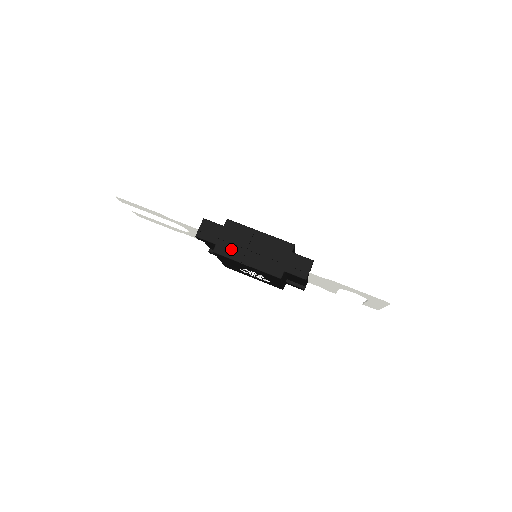
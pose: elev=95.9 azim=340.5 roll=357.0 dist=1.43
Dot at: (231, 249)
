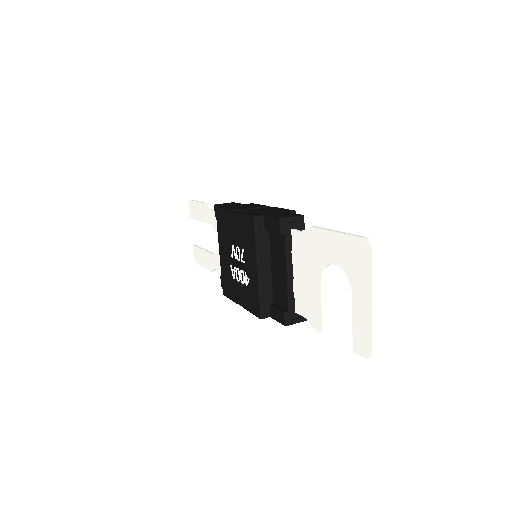
Dot at: (233, 208)
